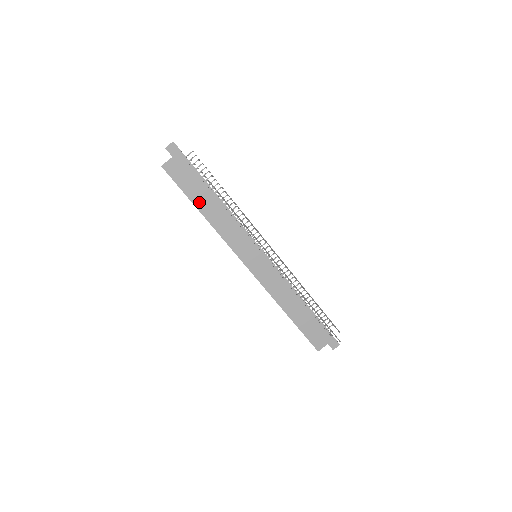
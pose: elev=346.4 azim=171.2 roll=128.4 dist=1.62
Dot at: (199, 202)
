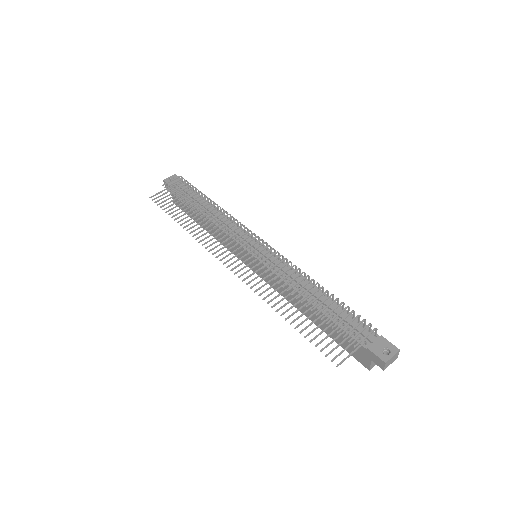
Dot at: (199, 221)
